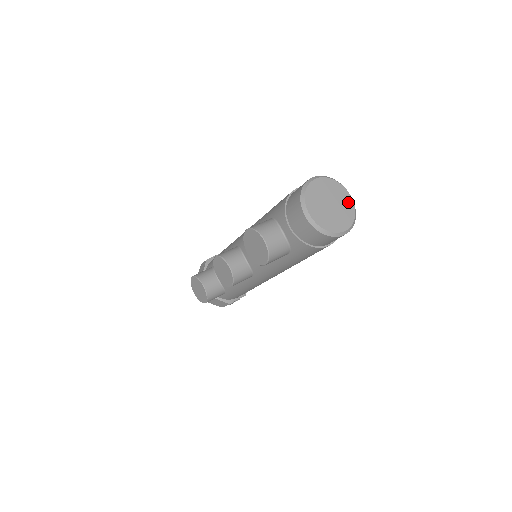
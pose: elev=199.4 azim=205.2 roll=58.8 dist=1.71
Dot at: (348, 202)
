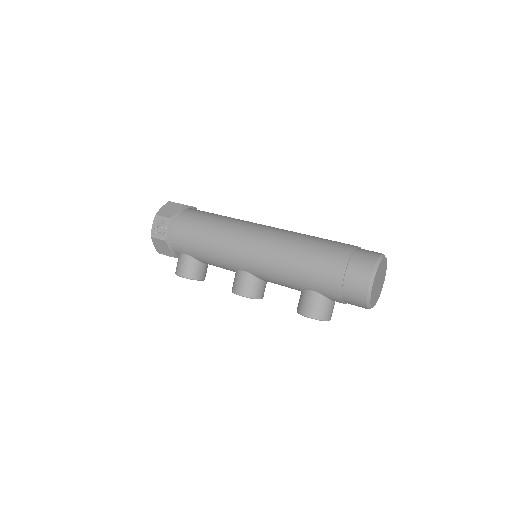
Dot at: (384, 264)
